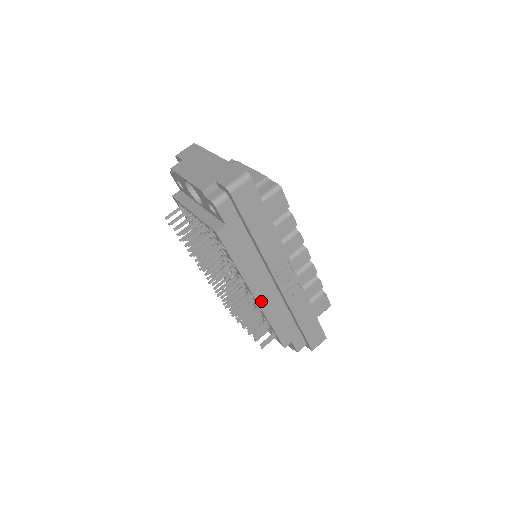
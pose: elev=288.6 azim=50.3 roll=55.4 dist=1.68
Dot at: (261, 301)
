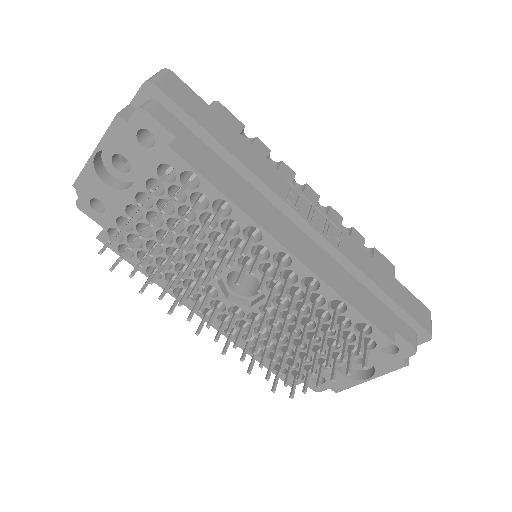
Dot at: (303, 259)
